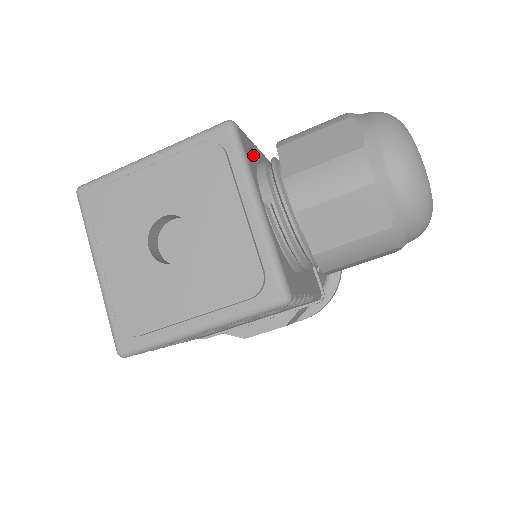
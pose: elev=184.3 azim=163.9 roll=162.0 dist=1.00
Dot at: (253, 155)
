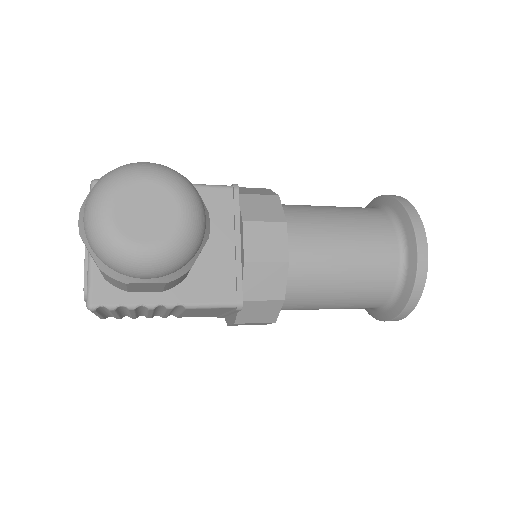
Dot at: occluded
